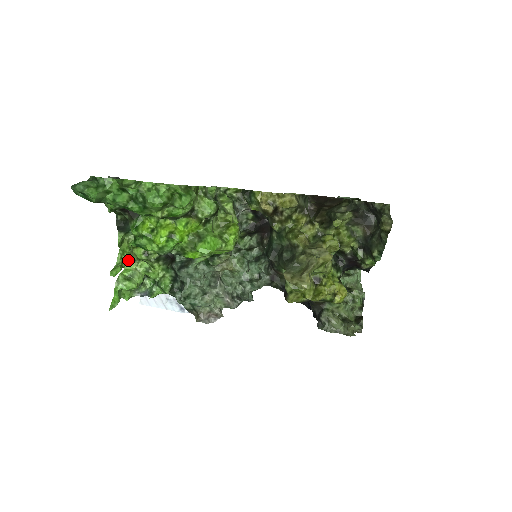
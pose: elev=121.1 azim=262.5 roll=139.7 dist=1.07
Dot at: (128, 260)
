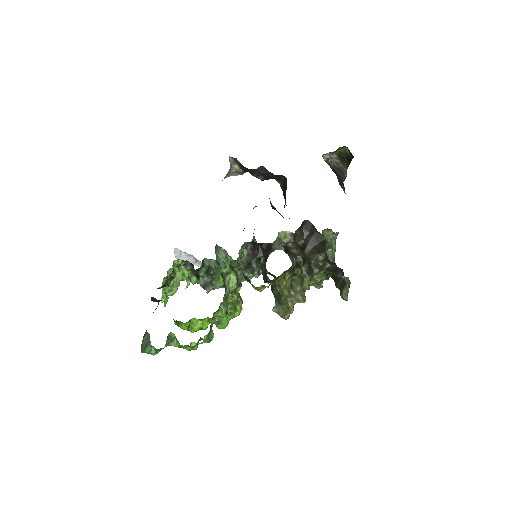
Dot at: occluded
